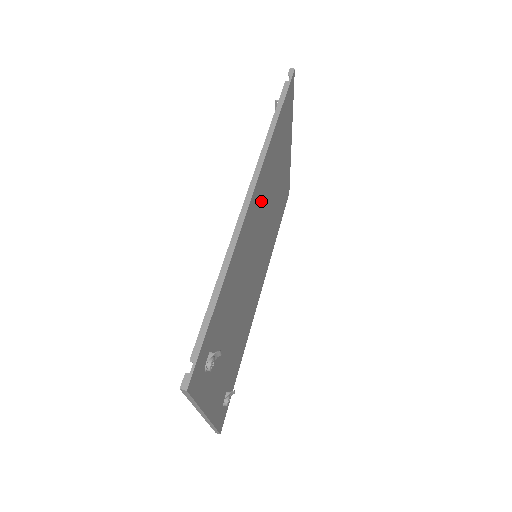
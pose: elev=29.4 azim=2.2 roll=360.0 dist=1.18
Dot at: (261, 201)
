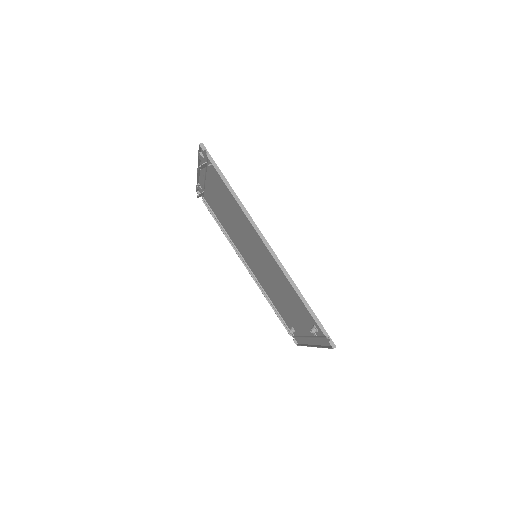
Dot at: (252, 233)
